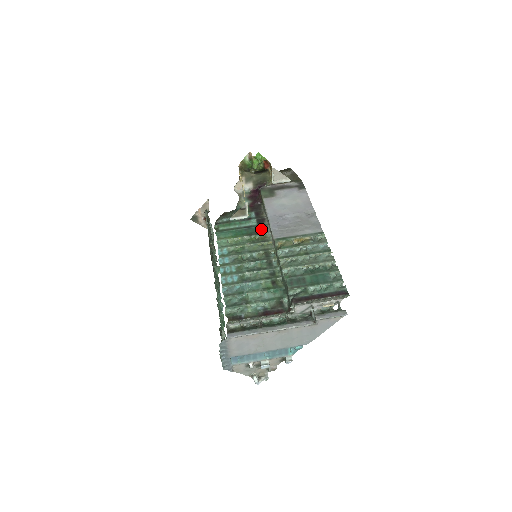
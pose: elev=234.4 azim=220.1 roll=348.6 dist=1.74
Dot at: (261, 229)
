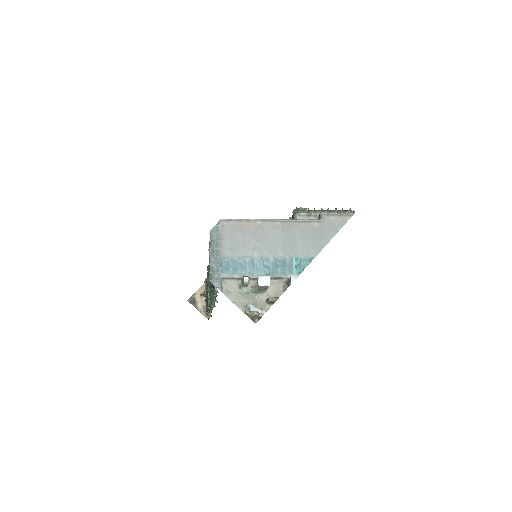
Dot at: occluded
